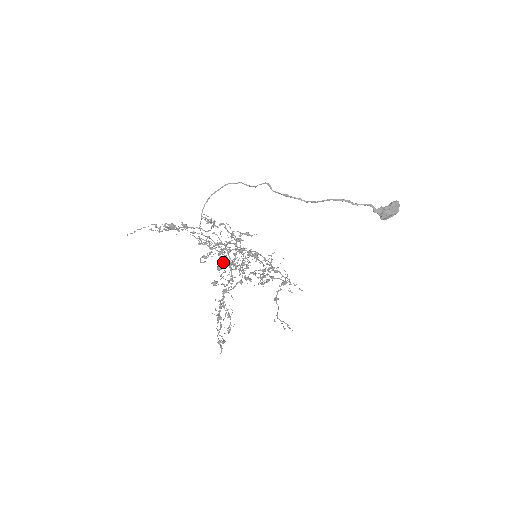
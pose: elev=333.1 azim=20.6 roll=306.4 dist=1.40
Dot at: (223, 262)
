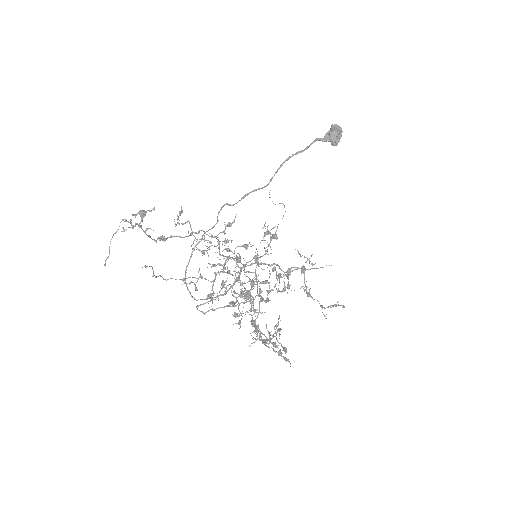
Dot at: (231, 292)
